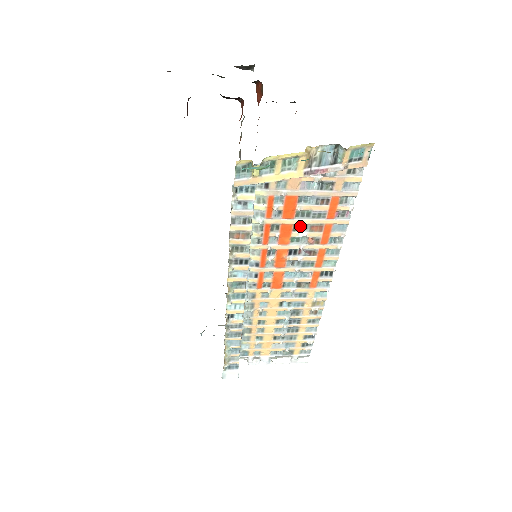
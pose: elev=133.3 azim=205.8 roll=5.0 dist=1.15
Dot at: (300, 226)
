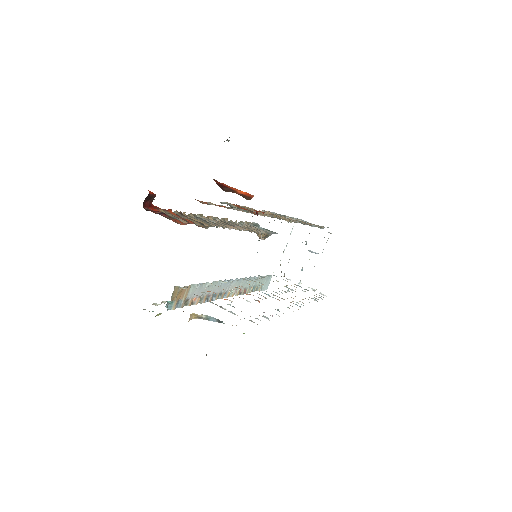
Dot at: occluded
